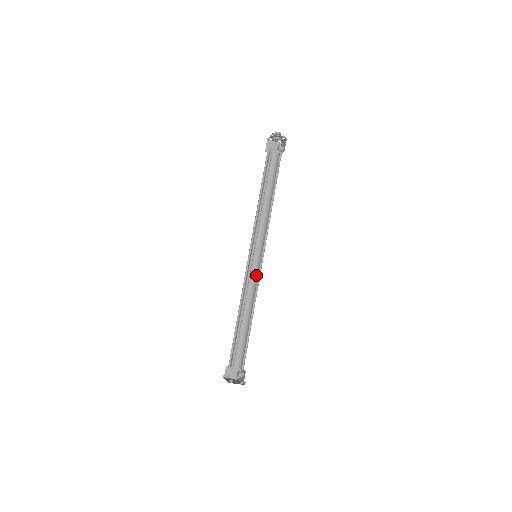
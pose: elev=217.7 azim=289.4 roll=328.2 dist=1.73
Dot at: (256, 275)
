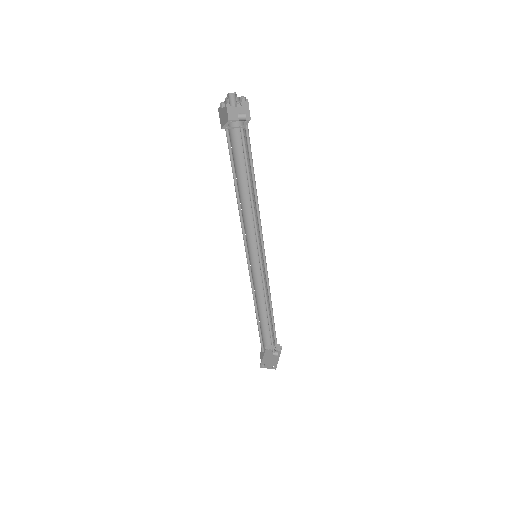
Dot at: (264, 272)
